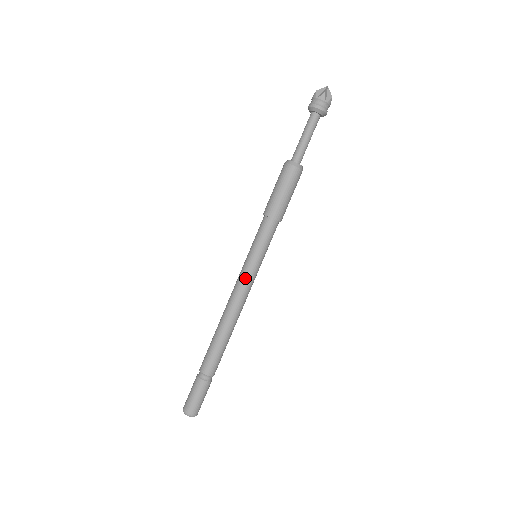
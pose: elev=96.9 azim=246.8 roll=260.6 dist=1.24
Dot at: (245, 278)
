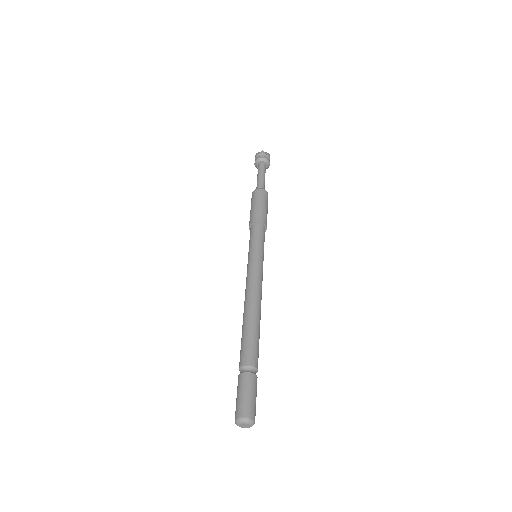
Dot at: (254, 269)
